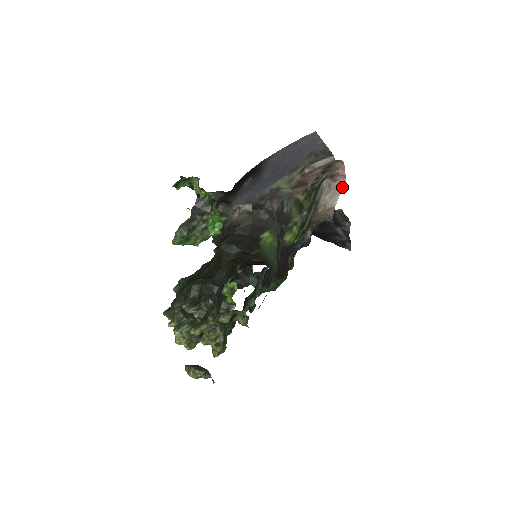
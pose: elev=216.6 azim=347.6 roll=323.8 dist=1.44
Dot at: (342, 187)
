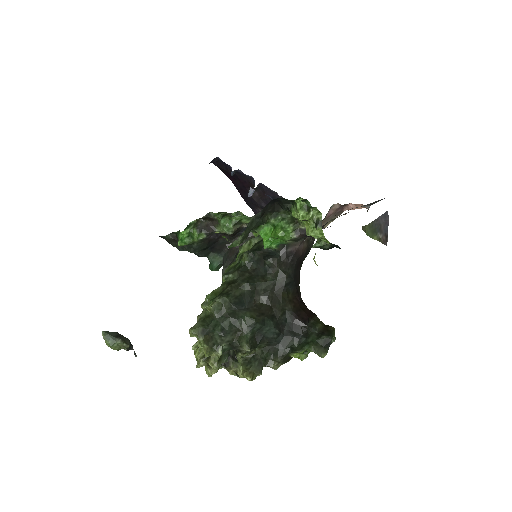
Dot at: (339, 215)
